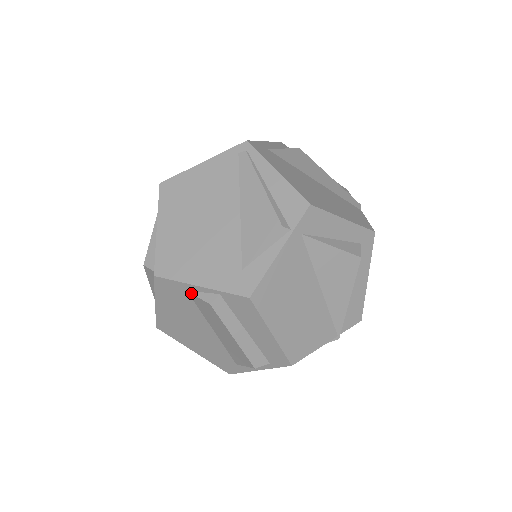
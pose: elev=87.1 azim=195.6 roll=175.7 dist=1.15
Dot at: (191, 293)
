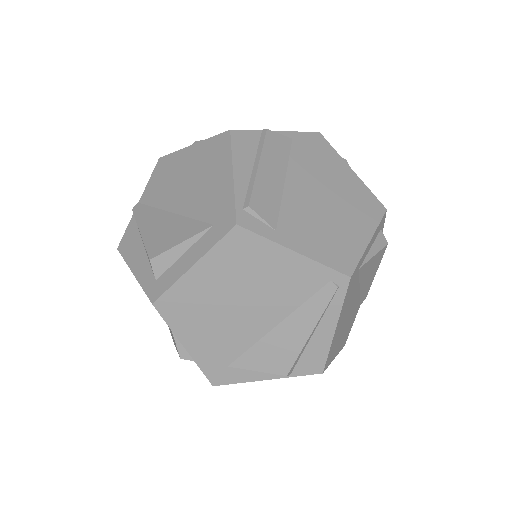
Dot at: (173, 335)
